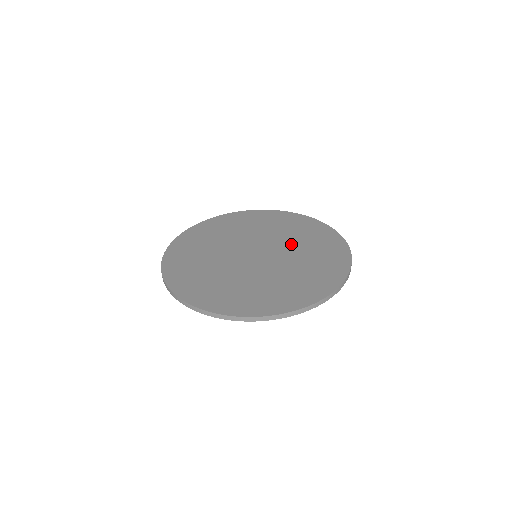
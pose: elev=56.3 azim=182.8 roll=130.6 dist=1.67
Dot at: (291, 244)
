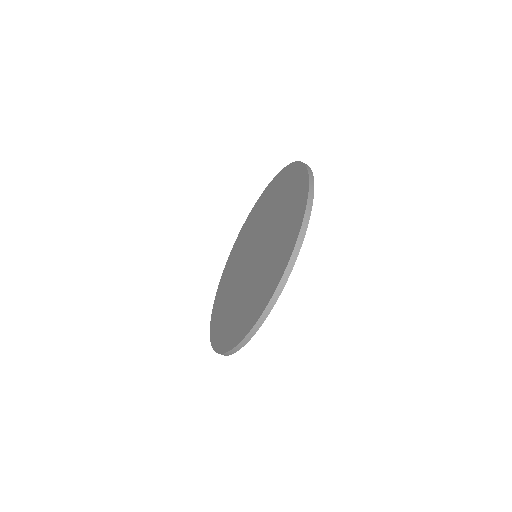
Dot at: (258, 226)
